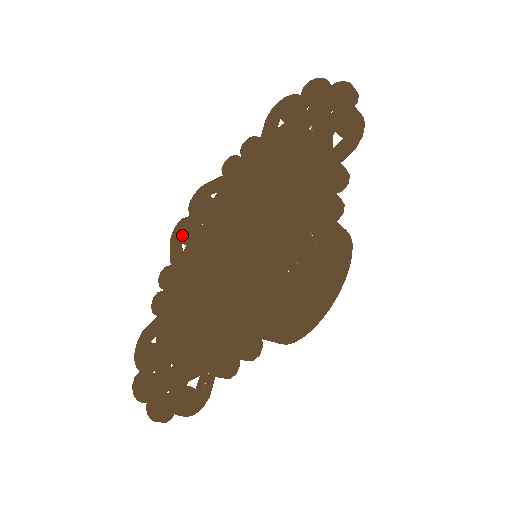
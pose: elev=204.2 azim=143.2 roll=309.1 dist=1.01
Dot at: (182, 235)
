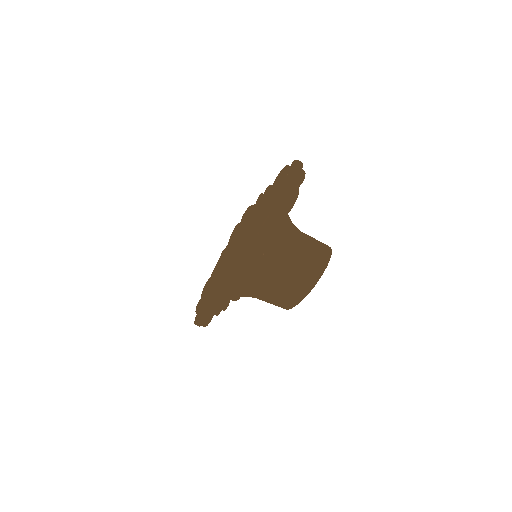
Dot at: occluded
